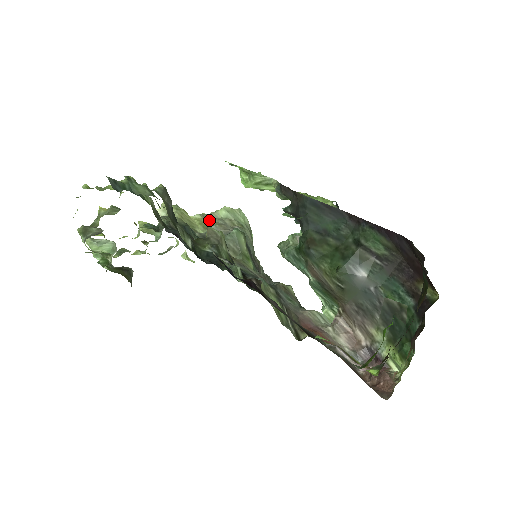
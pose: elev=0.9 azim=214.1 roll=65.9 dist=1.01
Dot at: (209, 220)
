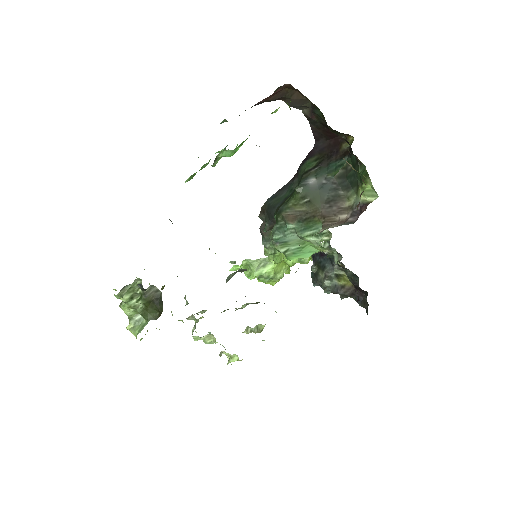
Dot at: occluded
